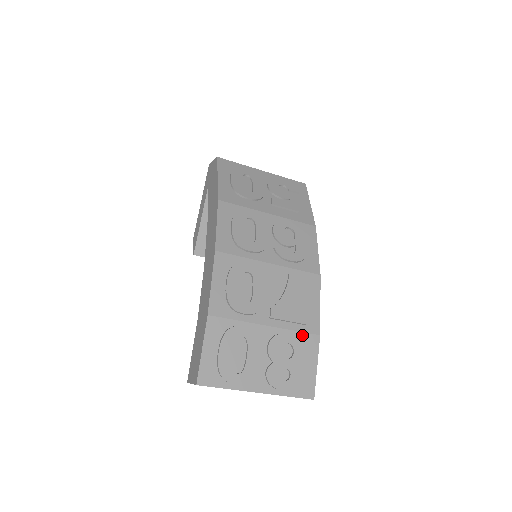
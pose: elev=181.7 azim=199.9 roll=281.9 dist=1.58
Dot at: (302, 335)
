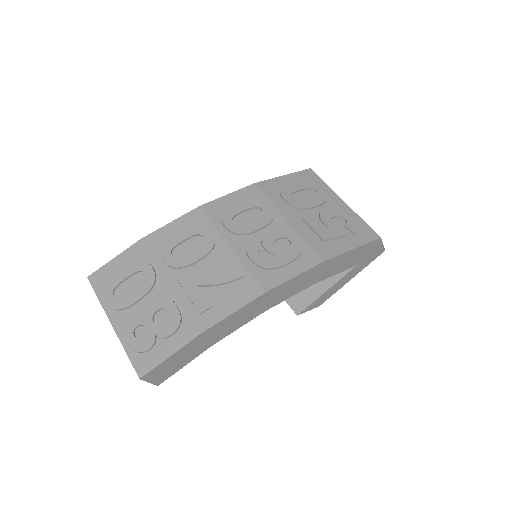
Dot at: (187, 317)
